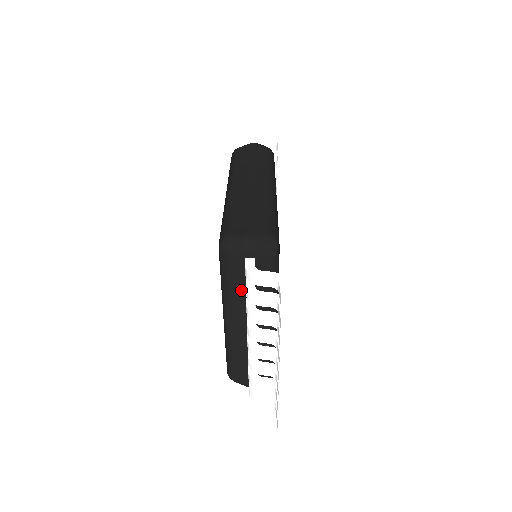
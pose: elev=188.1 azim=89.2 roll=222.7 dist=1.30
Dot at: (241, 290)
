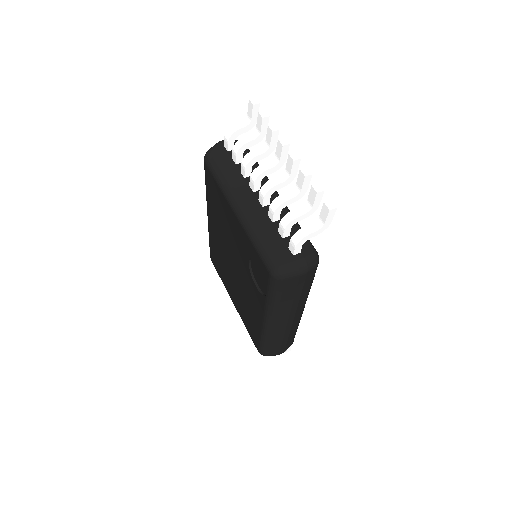
Dot at: occluded
